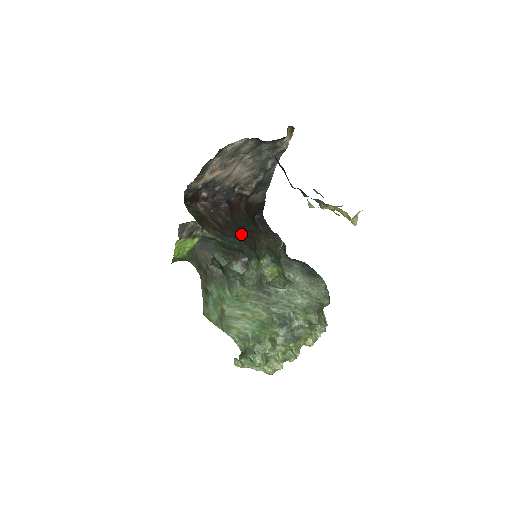
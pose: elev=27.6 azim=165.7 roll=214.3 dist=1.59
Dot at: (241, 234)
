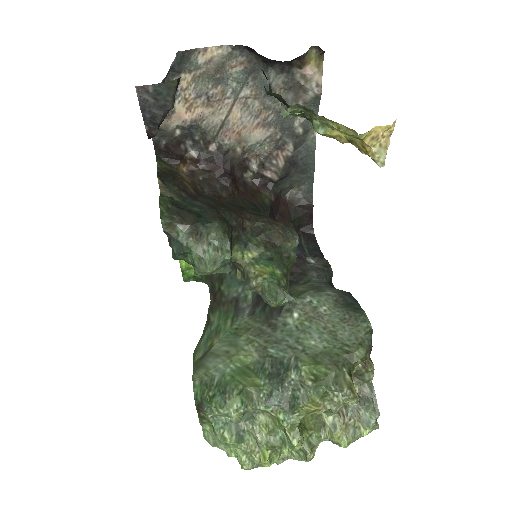
Dot at: (225, 207)
